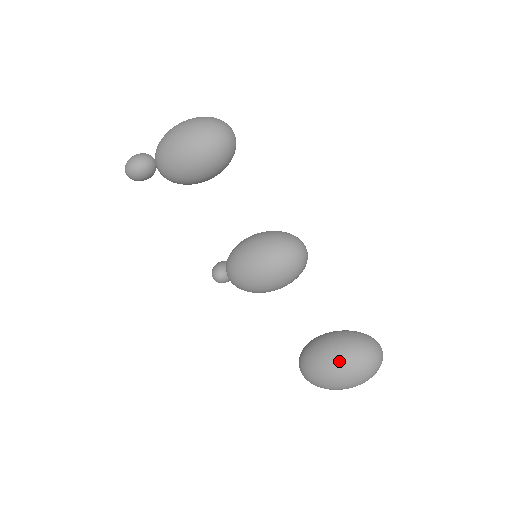
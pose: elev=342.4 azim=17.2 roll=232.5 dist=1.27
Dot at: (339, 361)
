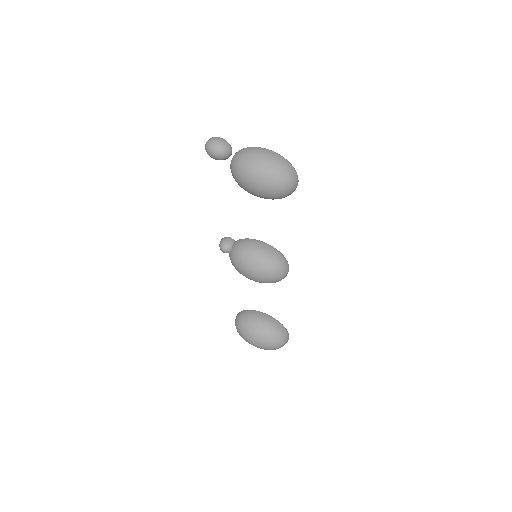
Dot at: (262, 337)
